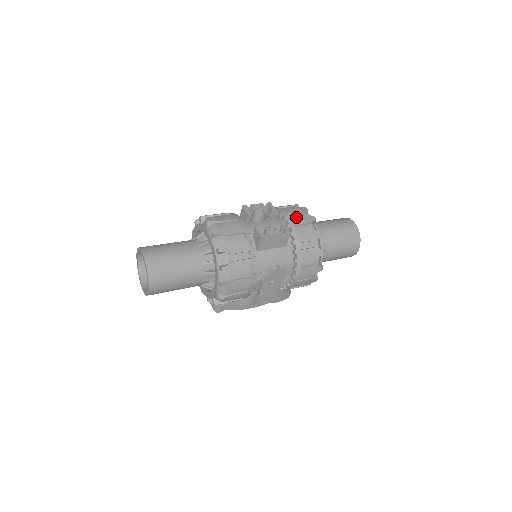
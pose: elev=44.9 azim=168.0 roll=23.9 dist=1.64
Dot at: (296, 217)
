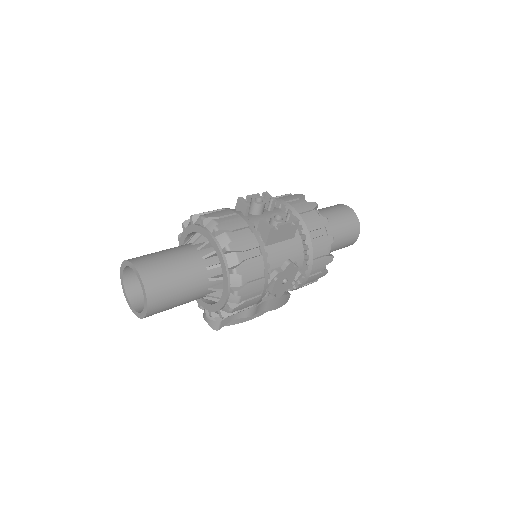
Dot at: (298, 204)
